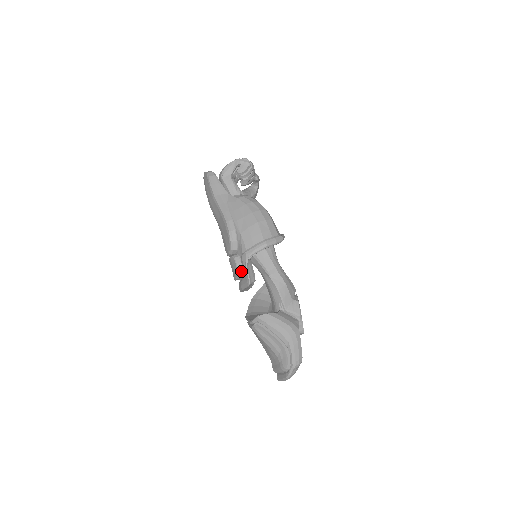
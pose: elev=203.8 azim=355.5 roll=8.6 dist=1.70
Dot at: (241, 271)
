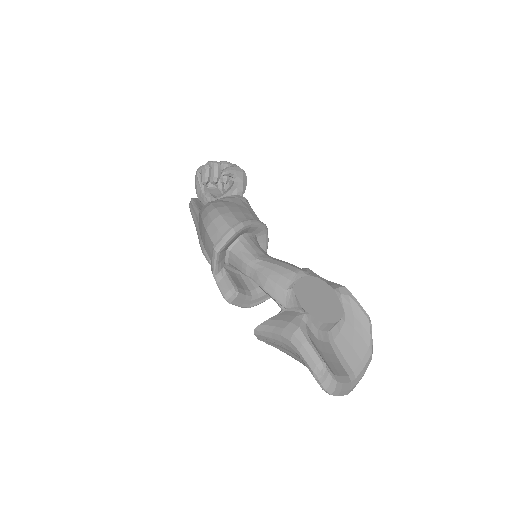
Dot at: occluded
